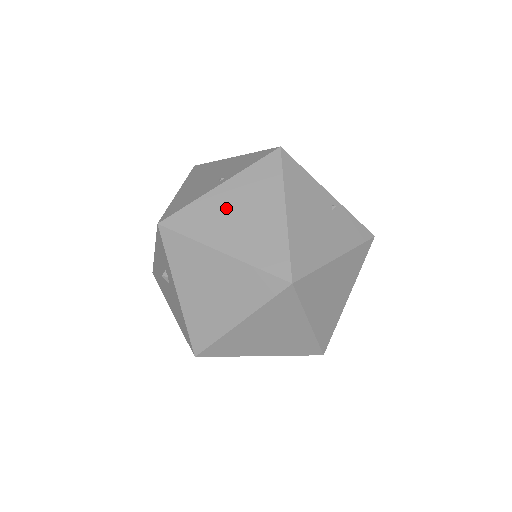
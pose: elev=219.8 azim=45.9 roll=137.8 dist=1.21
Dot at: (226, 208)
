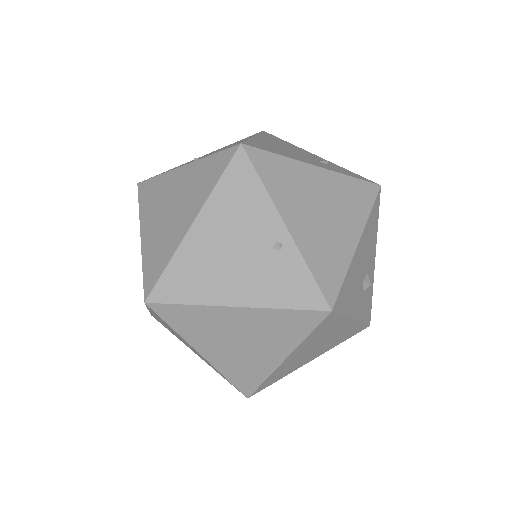
Dot at: (169, 193)
